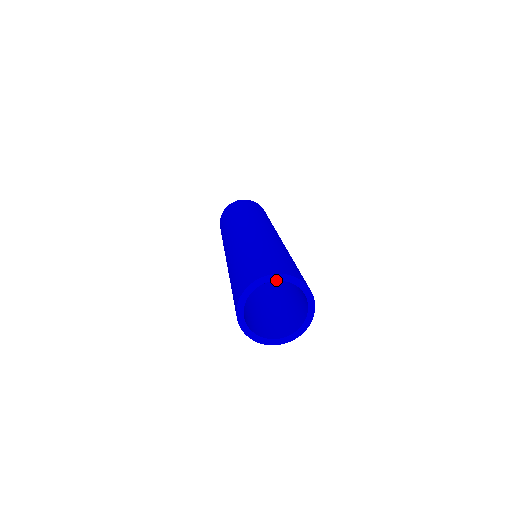
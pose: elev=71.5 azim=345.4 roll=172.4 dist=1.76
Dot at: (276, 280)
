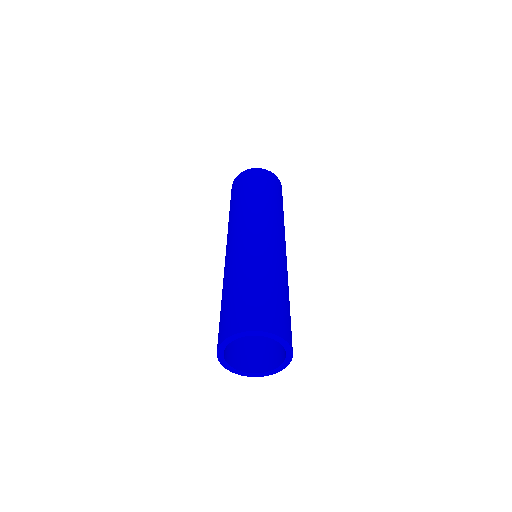
Dot at: (274, 339)
